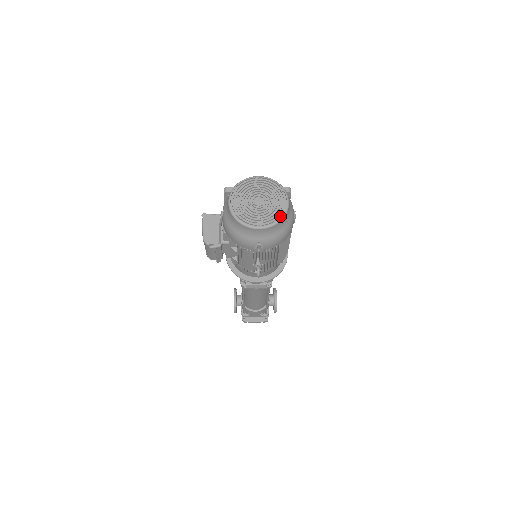
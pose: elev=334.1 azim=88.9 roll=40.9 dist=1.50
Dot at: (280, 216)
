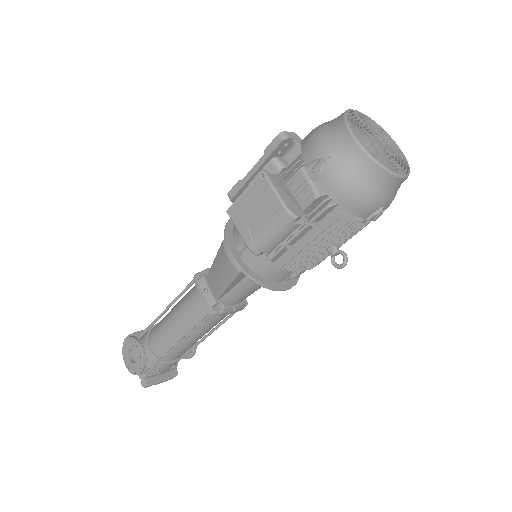
Dot at: (404, 164)
